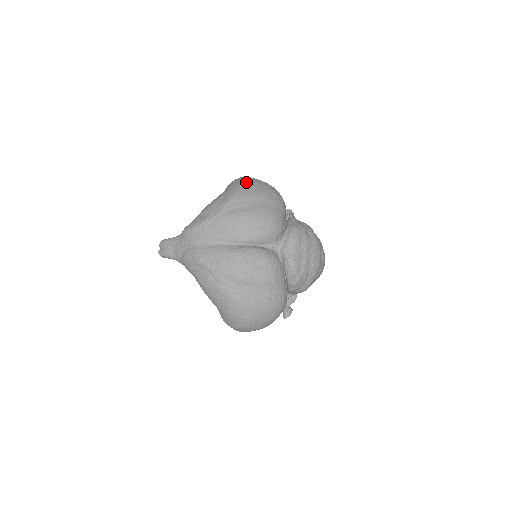
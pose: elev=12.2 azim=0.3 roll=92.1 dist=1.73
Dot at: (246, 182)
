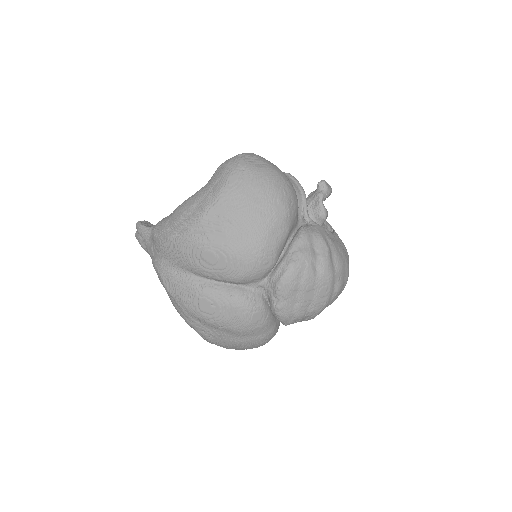
Dot at: (233, 183)
